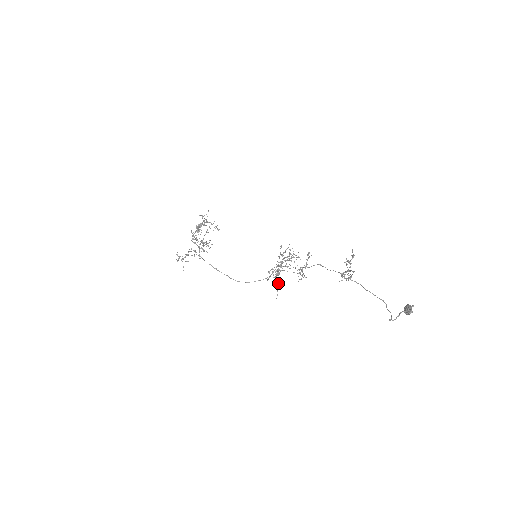
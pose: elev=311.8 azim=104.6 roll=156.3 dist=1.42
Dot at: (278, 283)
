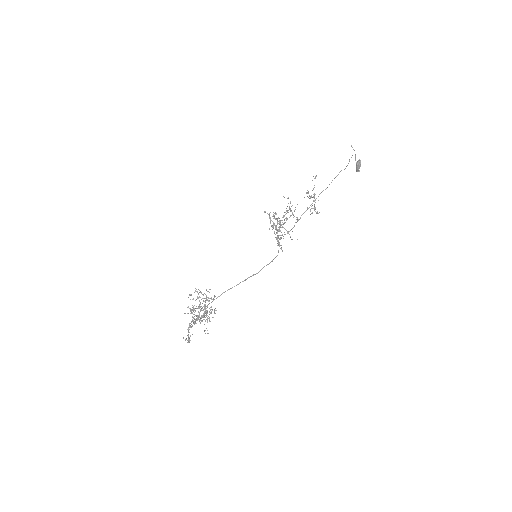
Dot at: (287, 231)
